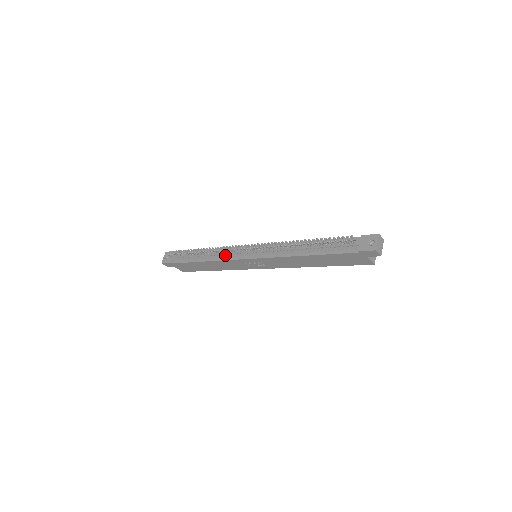
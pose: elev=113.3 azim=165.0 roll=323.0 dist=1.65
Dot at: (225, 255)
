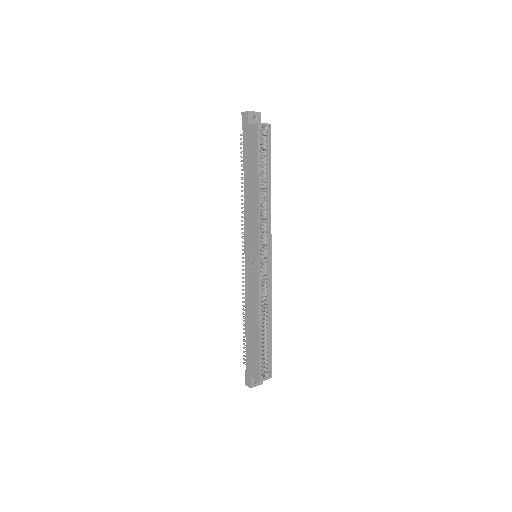
Dot at: occluded
